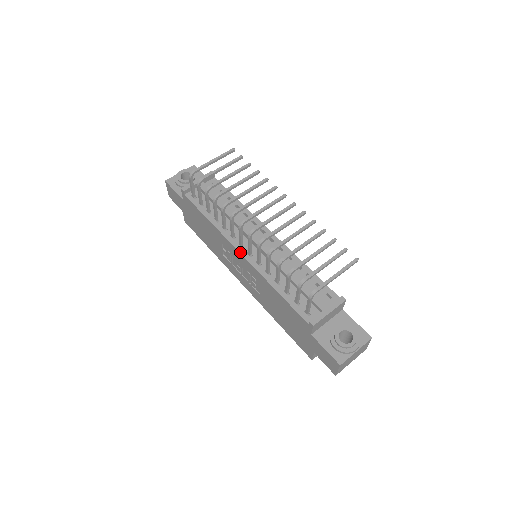
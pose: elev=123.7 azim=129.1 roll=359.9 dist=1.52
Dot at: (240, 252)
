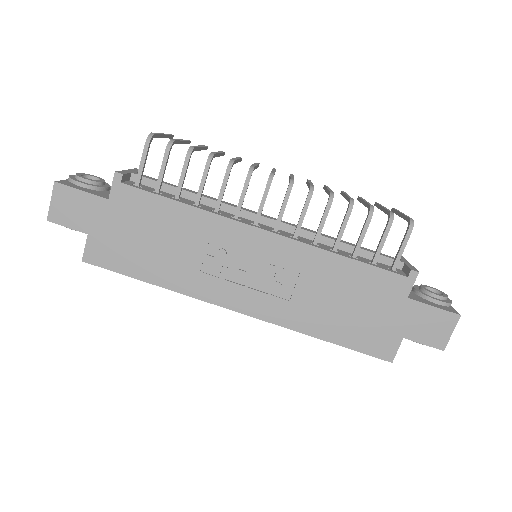
Dot at: (264, 229)
